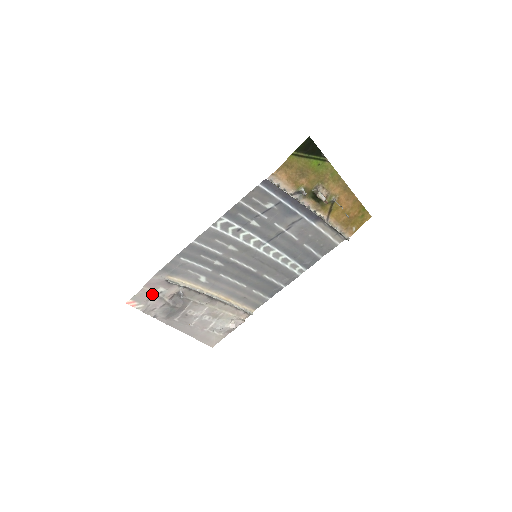
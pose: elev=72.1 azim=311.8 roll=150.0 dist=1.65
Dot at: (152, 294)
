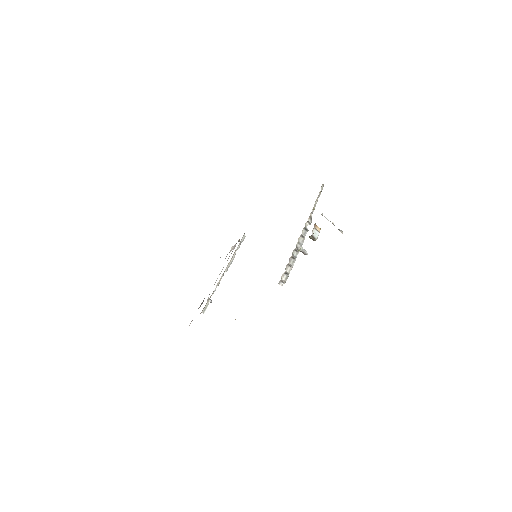
Dot at: occluded
